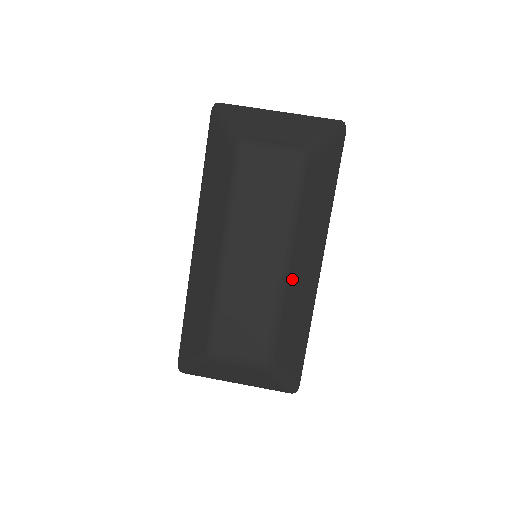
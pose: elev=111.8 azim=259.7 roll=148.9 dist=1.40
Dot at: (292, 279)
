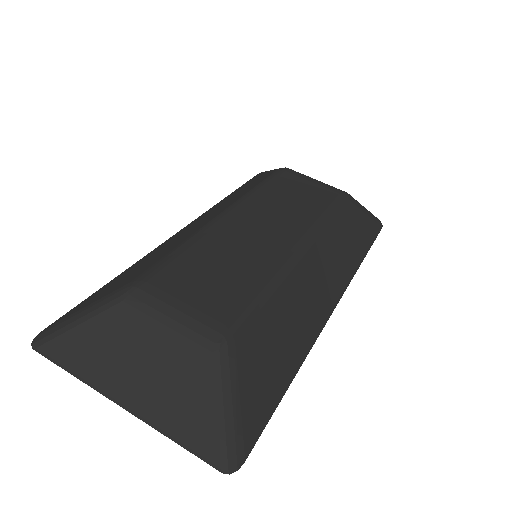
Dot at: (302, 272)
